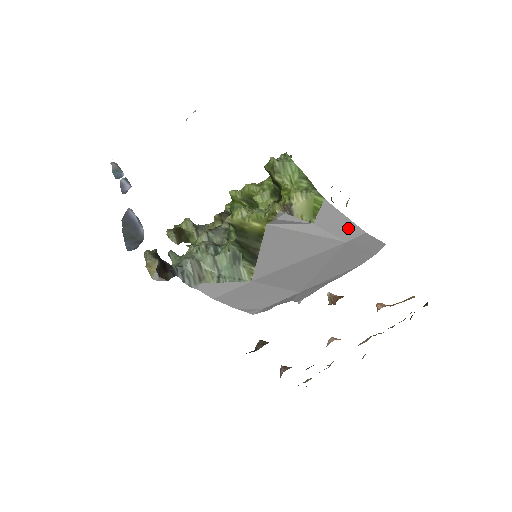
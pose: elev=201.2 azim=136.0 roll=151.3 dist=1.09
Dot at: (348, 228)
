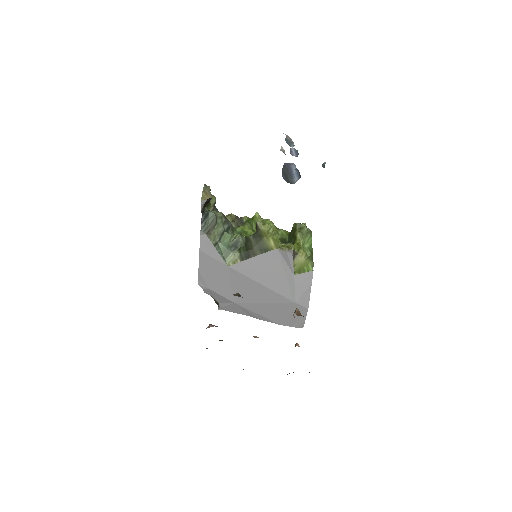
Dot at: (305, 297)
